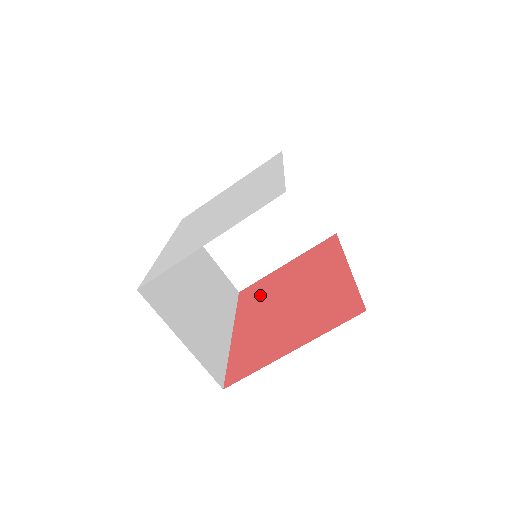
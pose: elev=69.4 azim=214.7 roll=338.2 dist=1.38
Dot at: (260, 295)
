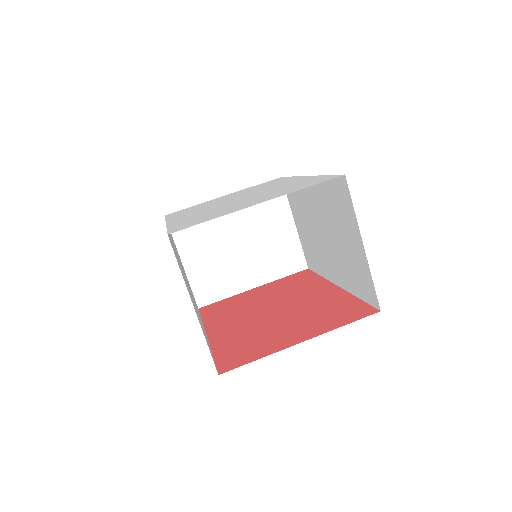
Dot at: (231, 309)
